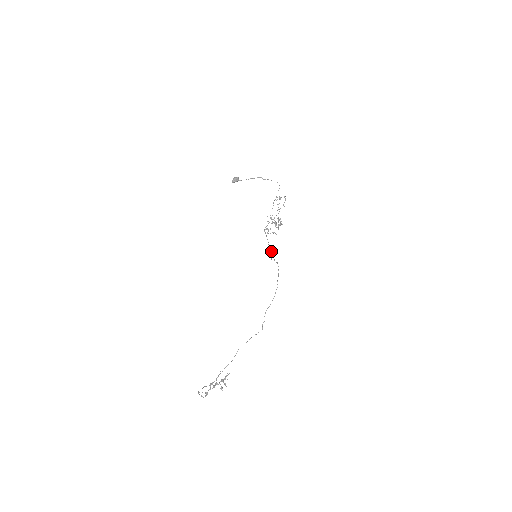
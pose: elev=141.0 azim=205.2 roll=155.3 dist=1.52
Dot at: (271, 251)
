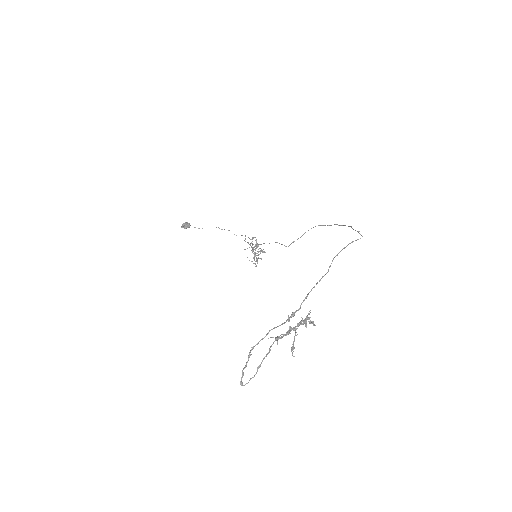
Dot at: (282, 244)
